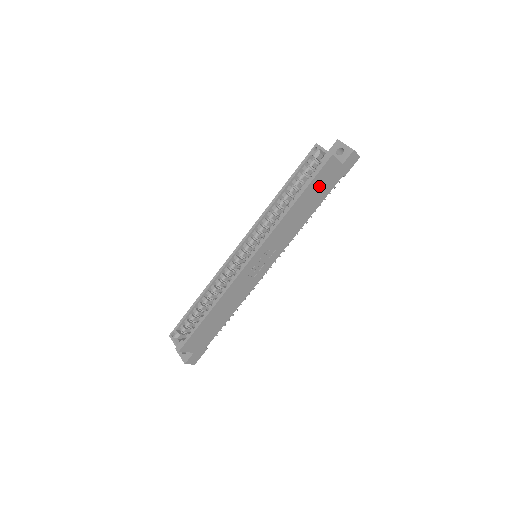
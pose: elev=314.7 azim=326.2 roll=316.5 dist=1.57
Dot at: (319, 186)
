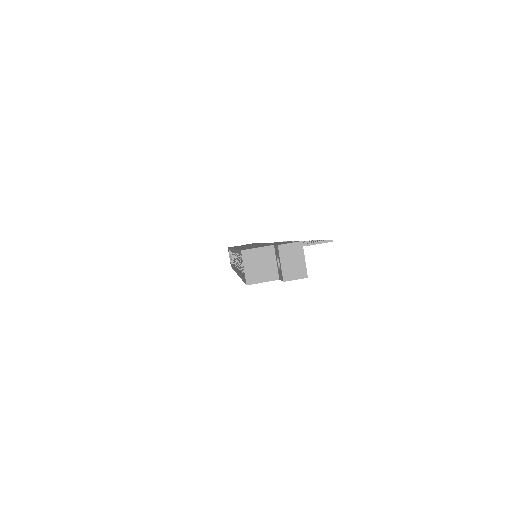
Dot at: occluded
